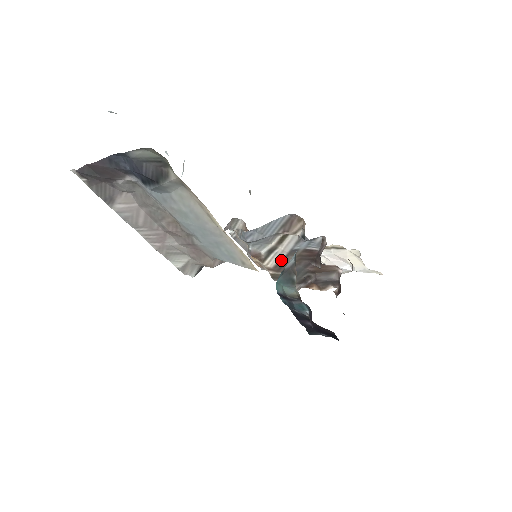
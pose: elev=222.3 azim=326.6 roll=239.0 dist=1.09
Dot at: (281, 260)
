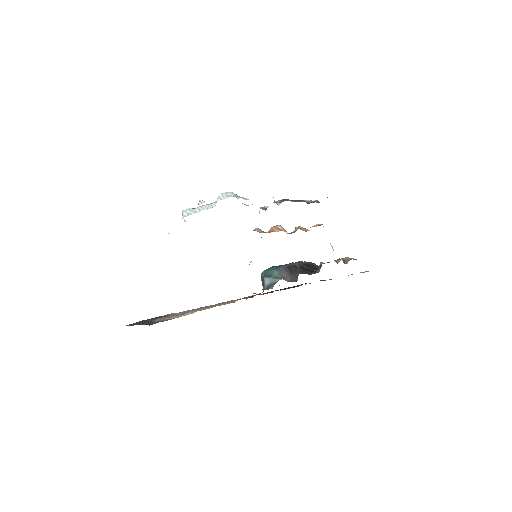
Dot at: occluded
